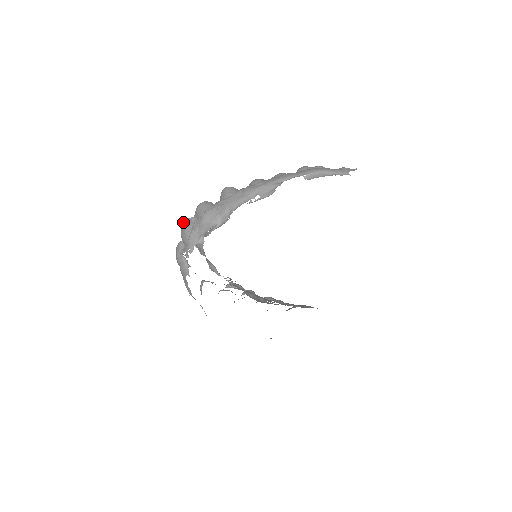
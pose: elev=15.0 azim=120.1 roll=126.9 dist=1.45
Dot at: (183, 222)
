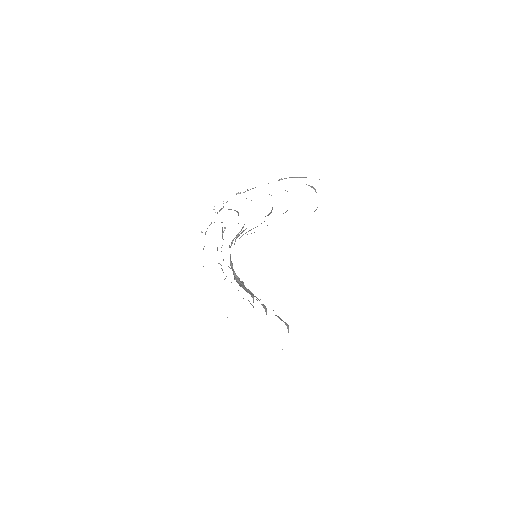
Dot at: occluded
